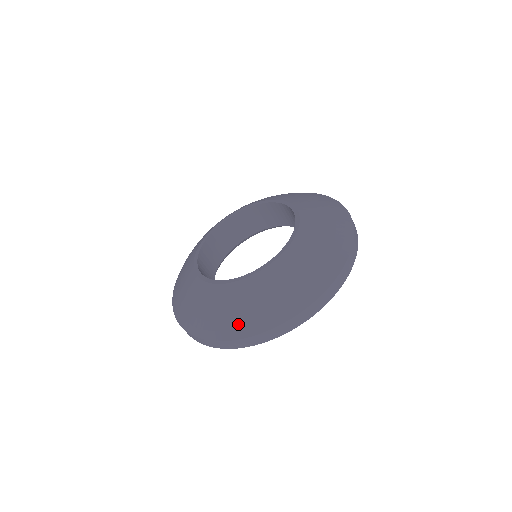
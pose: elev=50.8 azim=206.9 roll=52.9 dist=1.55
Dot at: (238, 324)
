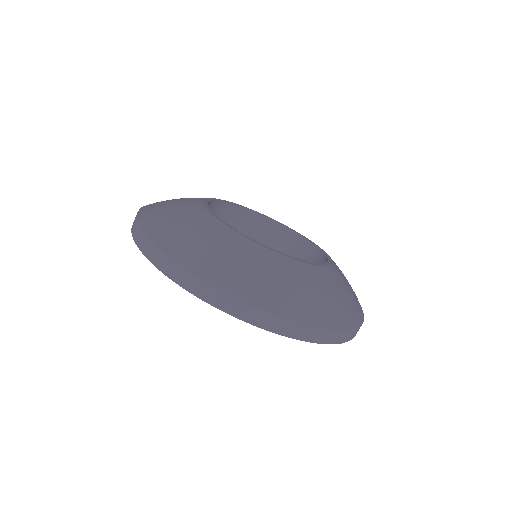
Dot at: (340, 312)
